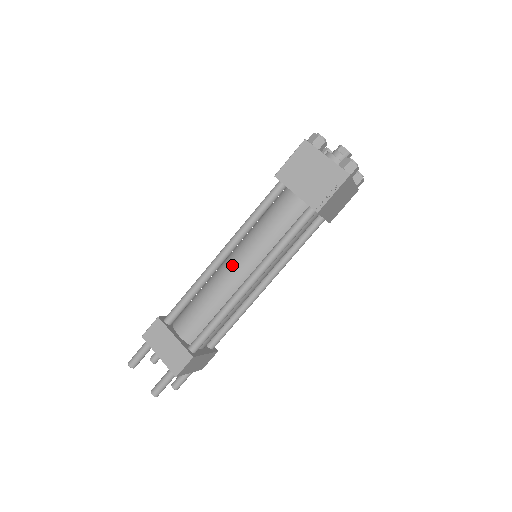
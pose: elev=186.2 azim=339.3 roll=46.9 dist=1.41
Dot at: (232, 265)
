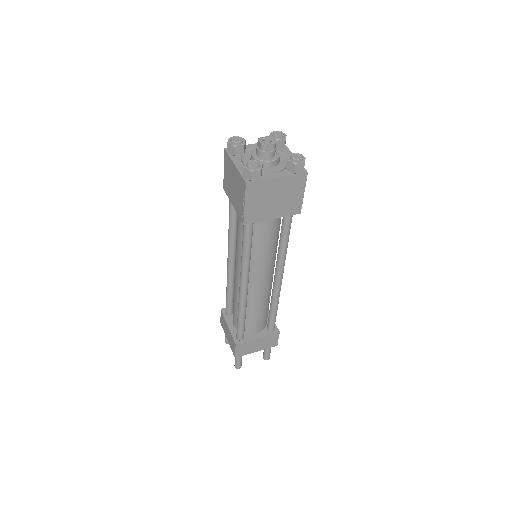
Dot at: (235, 269)
